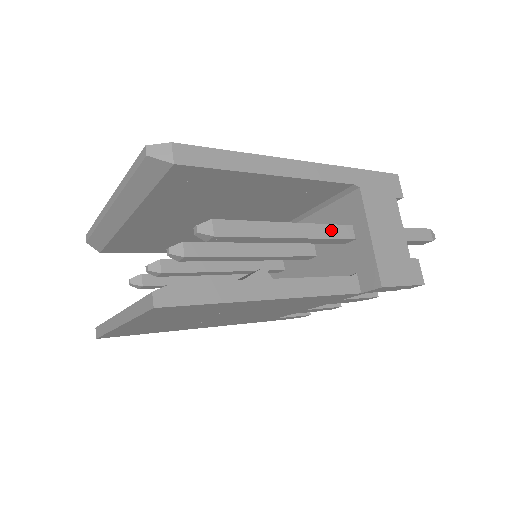
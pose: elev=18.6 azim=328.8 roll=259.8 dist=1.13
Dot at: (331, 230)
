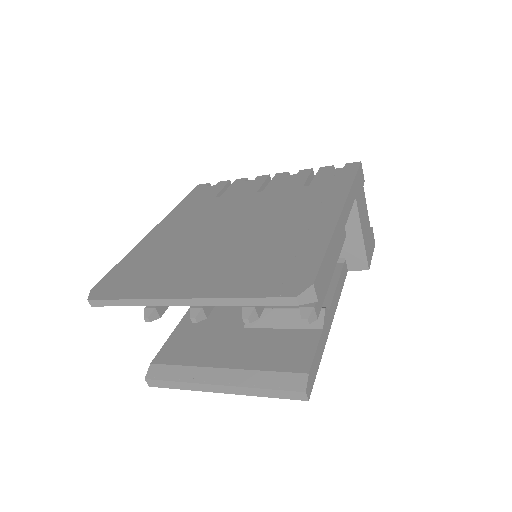
Dot at: (340, 242)
